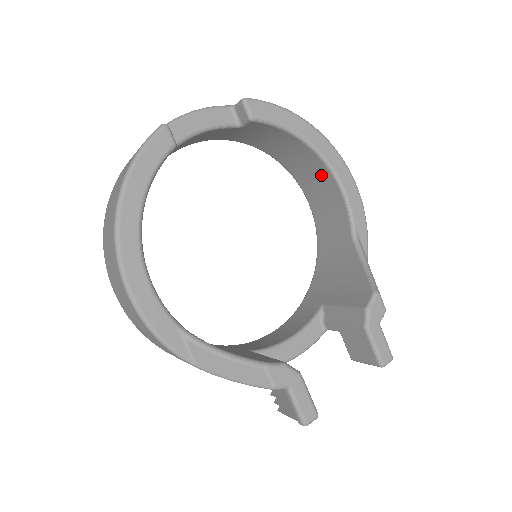
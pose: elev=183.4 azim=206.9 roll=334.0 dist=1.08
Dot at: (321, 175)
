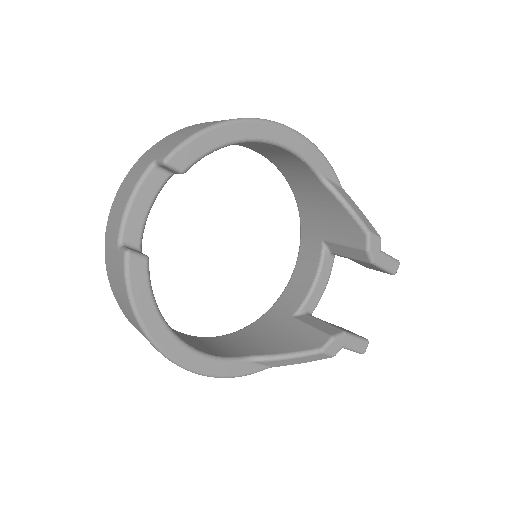
Dot at: (264, 146)
